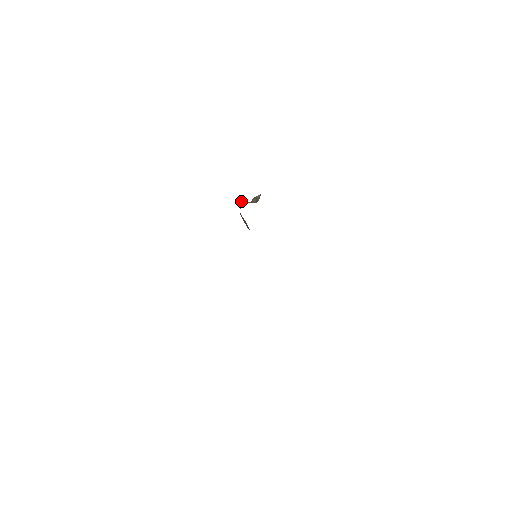
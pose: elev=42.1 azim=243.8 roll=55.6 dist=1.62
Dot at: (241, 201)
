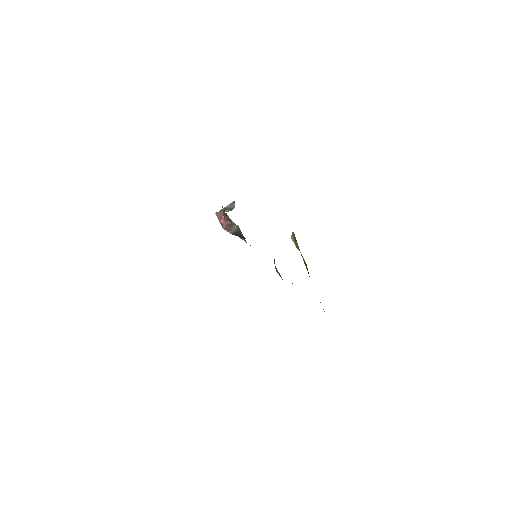
Dot at: occluded
